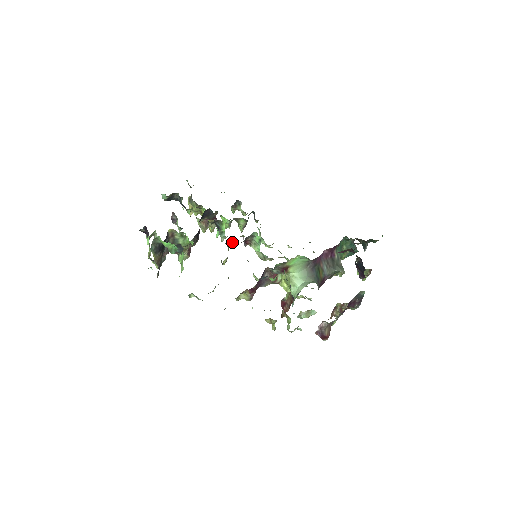
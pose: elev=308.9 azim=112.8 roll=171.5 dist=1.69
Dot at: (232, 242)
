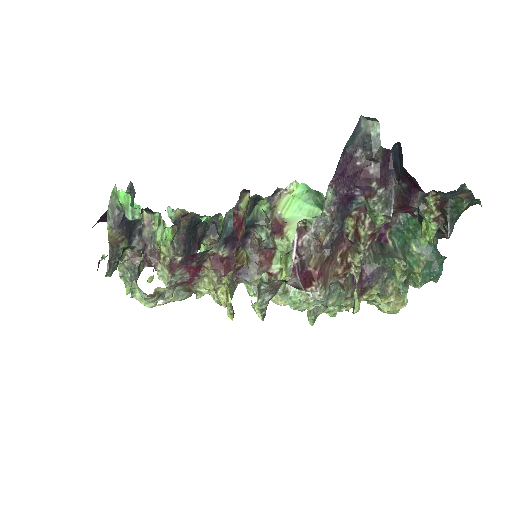
Dot at: occluded
